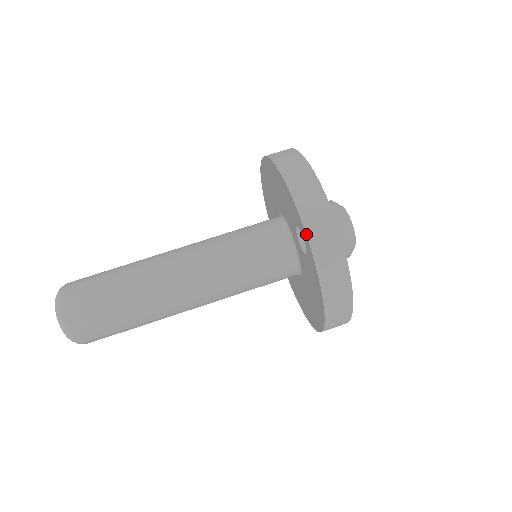
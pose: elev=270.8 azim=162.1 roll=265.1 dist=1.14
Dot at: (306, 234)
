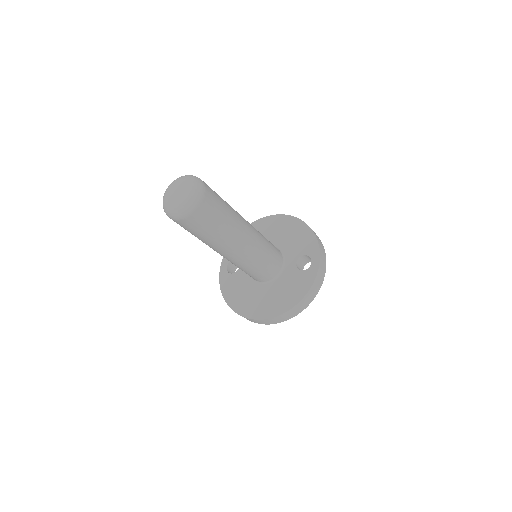
Dot at: (320, 260)
